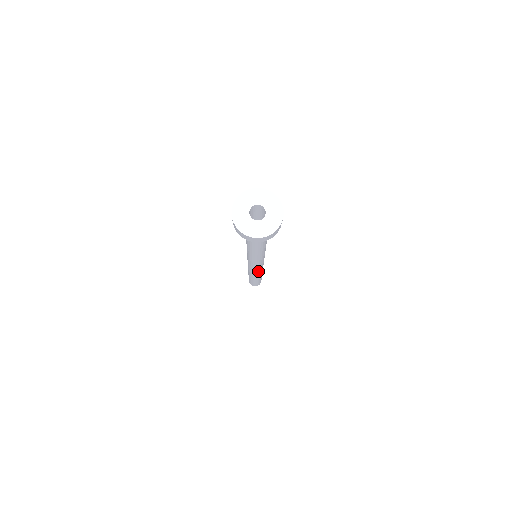
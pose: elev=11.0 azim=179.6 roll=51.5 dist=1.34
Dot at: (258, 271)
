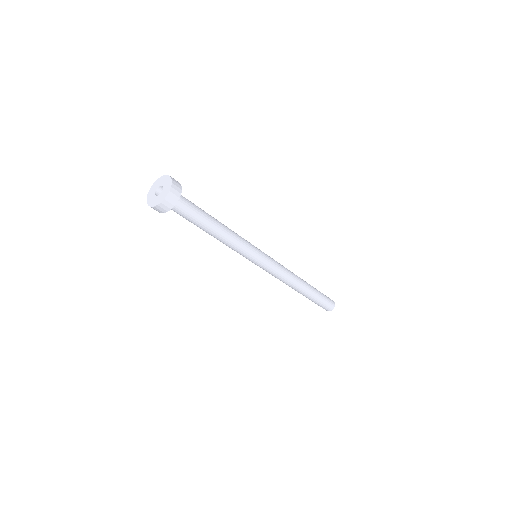
Dot at: (279, 277)
